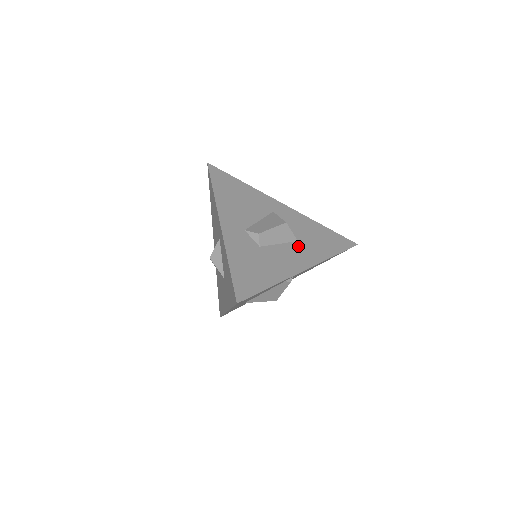
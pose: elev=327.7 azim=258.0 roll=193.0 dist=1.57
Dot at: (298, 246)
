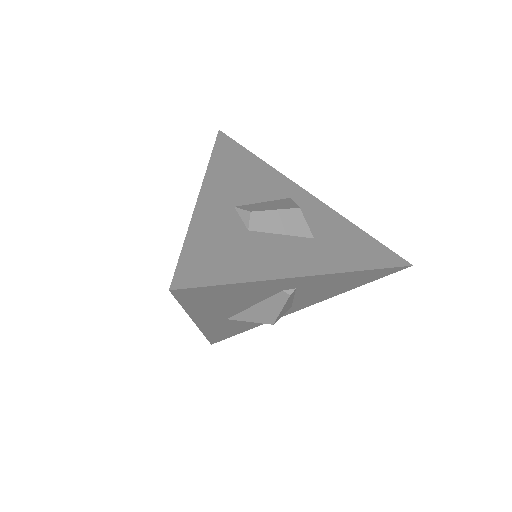
Dot at: (312, 244)
